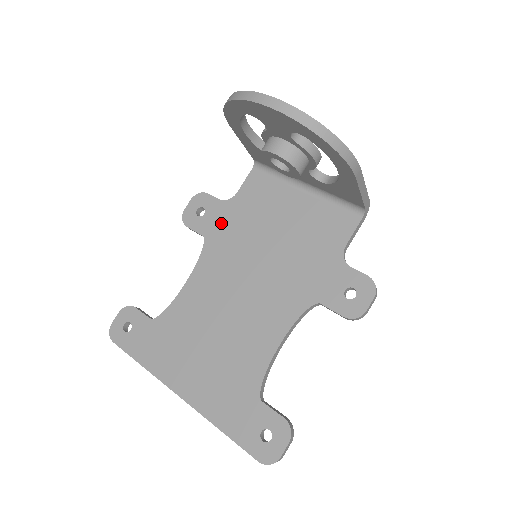
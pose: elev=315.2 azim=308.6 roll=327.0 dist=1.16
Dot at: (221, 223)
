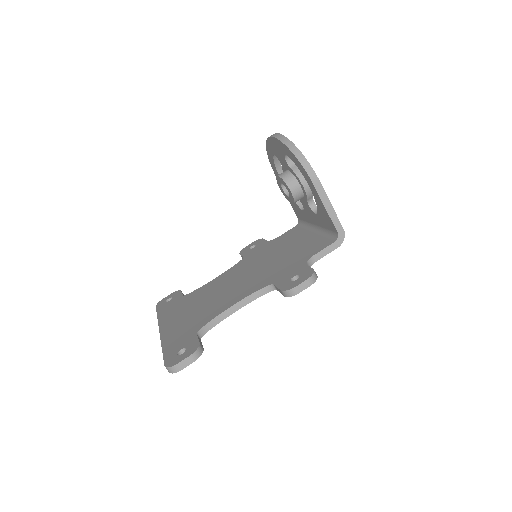
Dot at: (258, 251)
